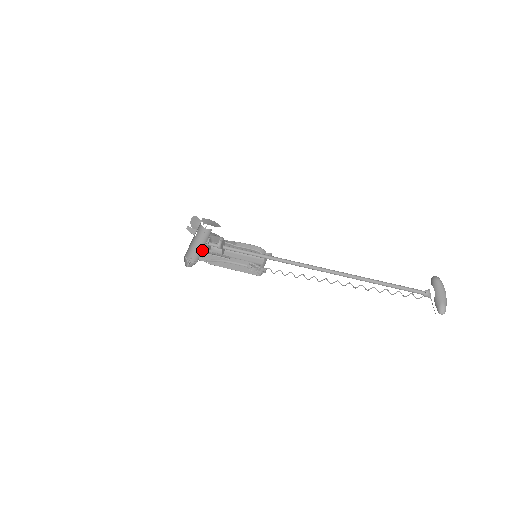
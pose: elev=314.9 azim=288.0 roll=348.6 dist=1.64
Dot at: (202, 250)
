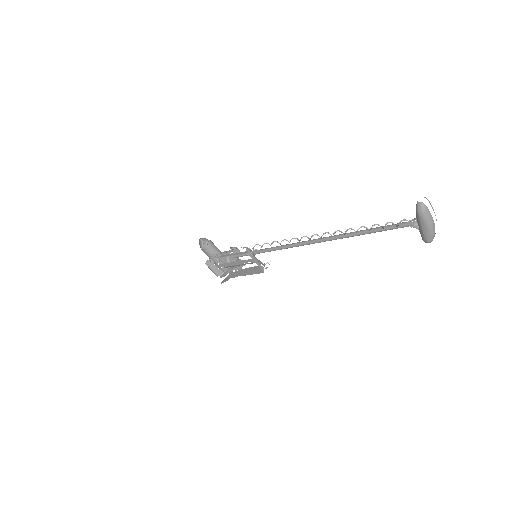
Dot at: (216, 257)
